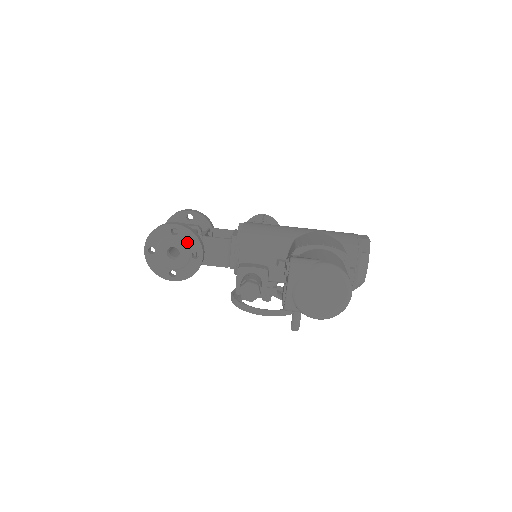
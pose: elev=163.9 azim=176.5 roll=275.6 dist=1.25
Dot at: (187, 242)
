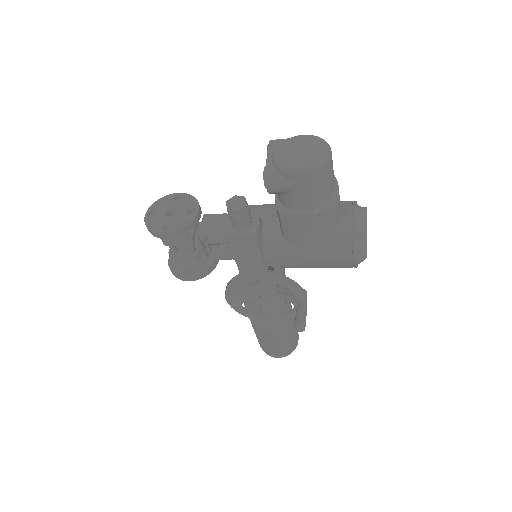
Dot at: (186, 203)
